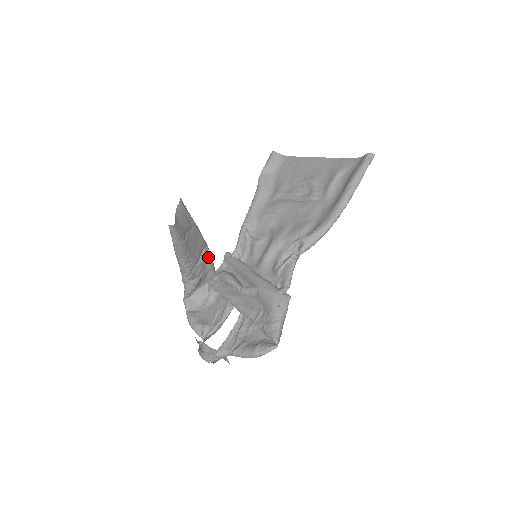
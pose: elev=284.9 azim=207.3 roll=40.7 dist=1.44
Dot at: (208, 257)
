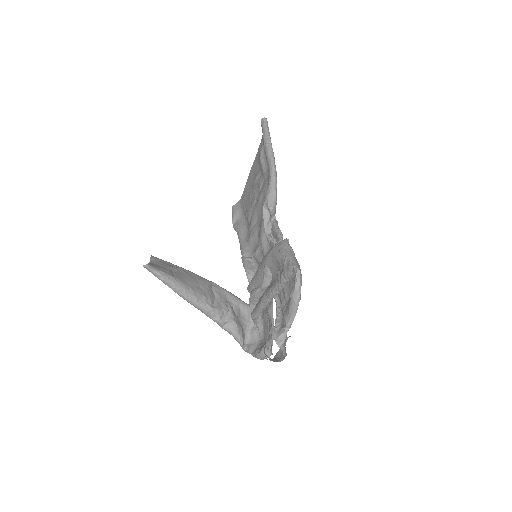
Dot at: (224, 292)
